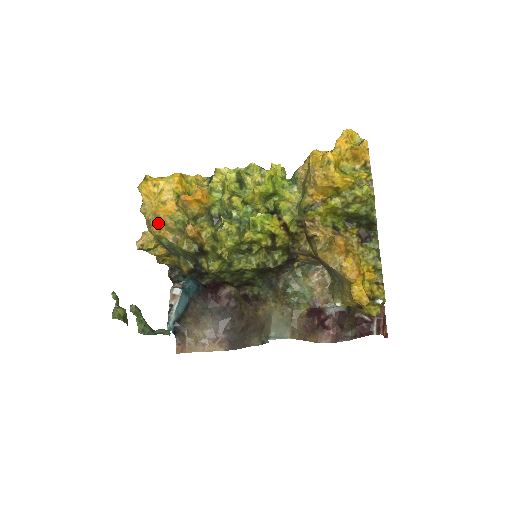
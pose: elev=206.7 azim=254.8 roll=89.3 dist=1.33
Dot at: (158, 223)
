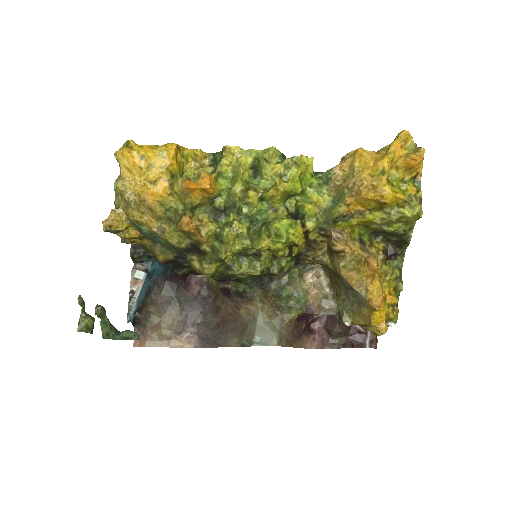
Dot at: (141, 206)
